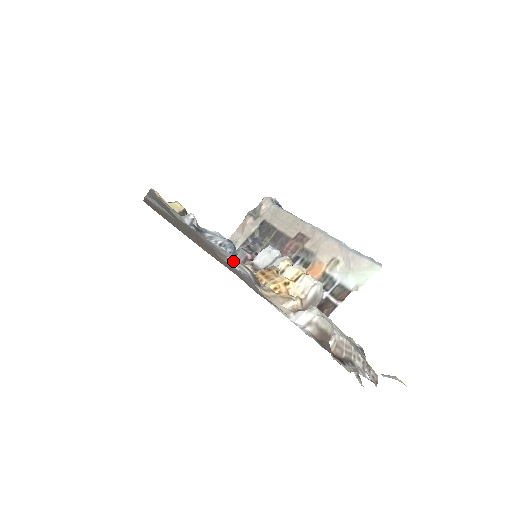
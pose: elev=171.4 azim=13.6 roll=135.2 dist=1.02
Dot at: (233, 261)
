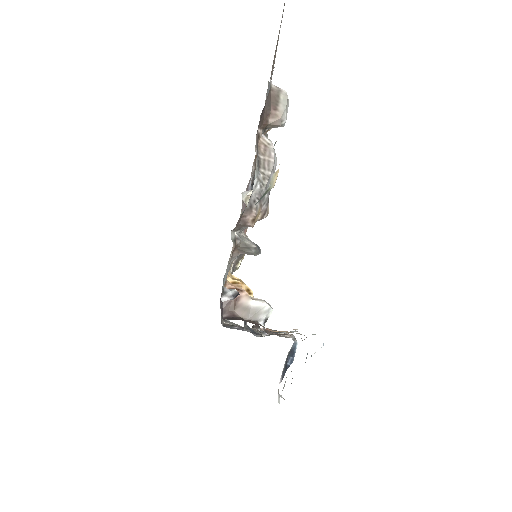
Dot at: occluded
